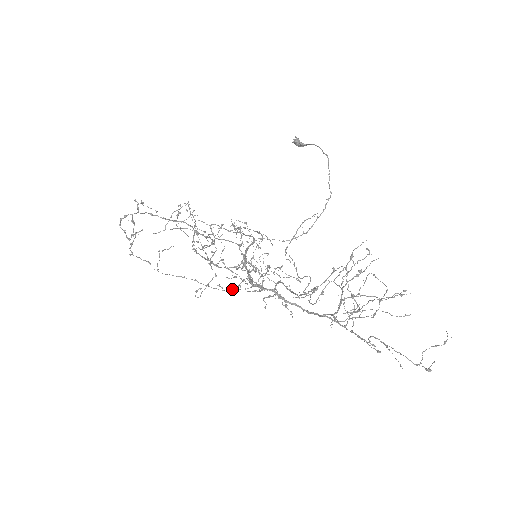
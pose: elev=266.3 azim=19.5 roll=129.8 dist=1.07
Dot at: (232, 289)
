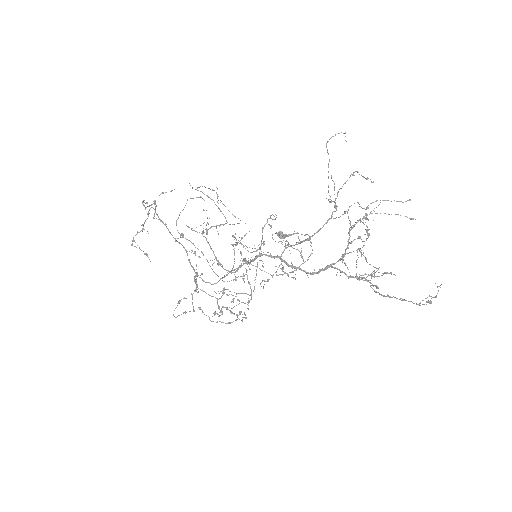
Dot at: (227, 281)
